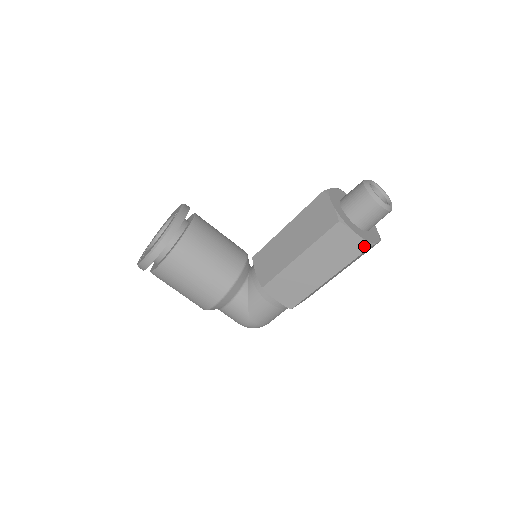
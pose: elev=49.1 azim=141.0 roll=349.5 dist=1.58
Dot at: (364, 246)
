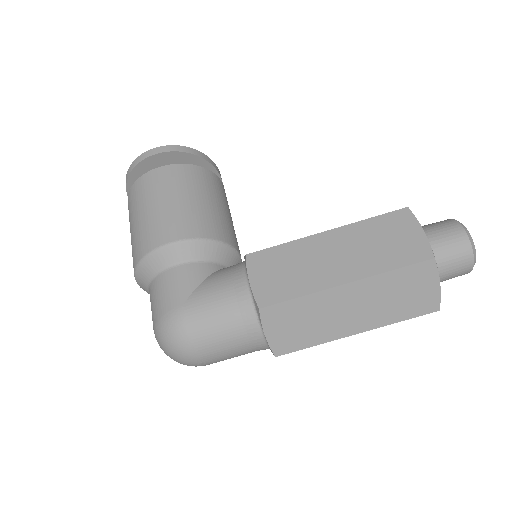
Dot at: (427, 253)
